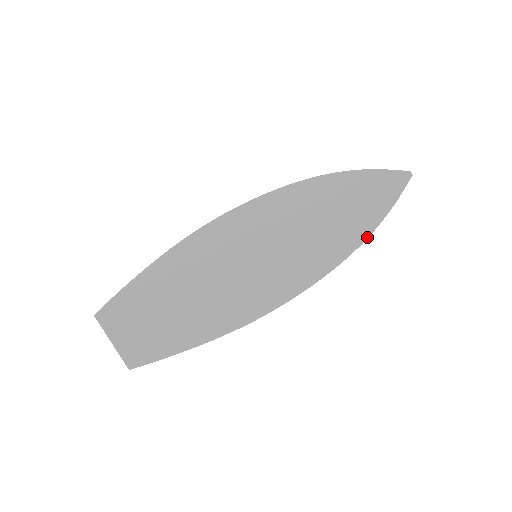
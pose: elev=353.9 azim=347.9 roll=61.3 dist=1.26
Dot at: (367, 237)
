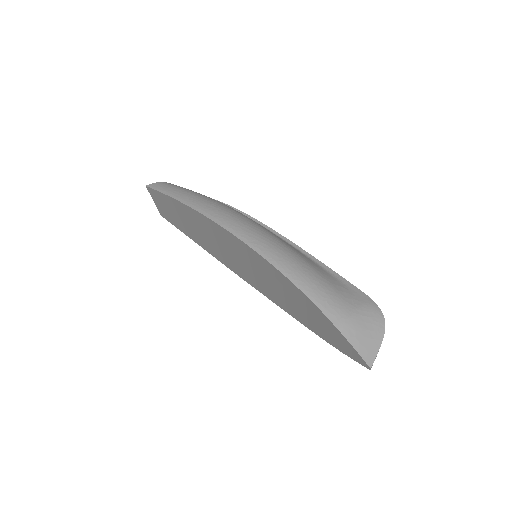
Dot at: (319, 336)
